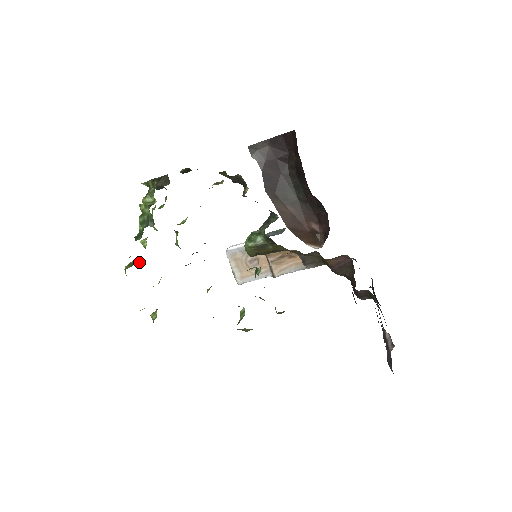
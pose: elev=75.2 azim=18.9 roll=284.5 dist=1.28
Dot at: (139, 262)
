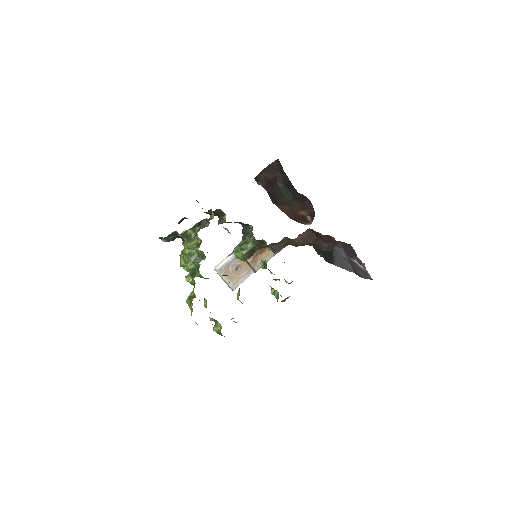
Dot at: occluded
